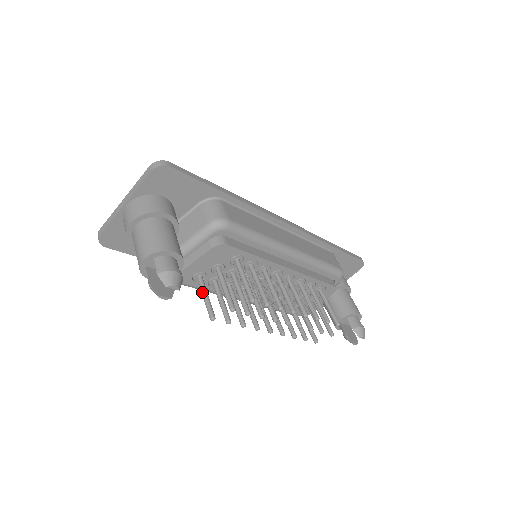
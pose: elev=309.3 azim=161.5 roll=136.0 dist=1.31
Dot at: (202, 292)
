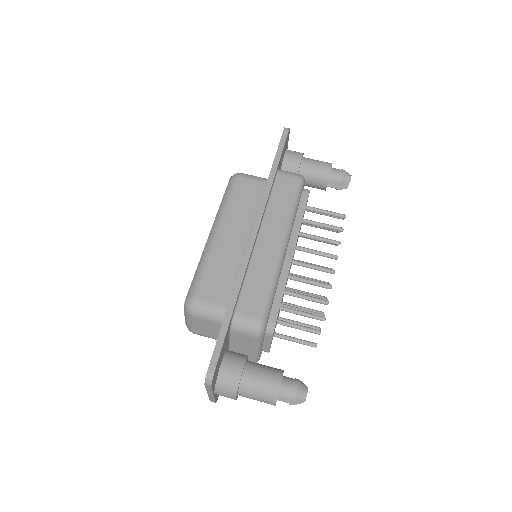
Dot at: occluded
